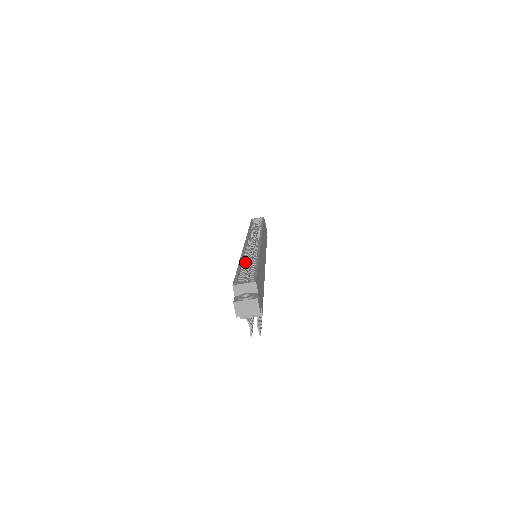
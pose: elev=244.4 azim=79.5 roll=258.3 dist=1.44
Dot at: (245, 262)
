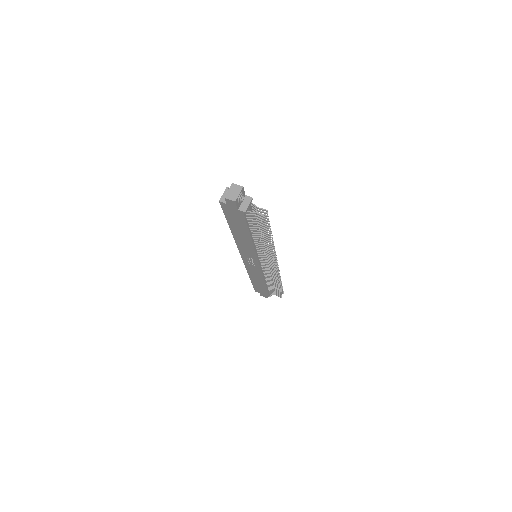
Dot at: occluded
